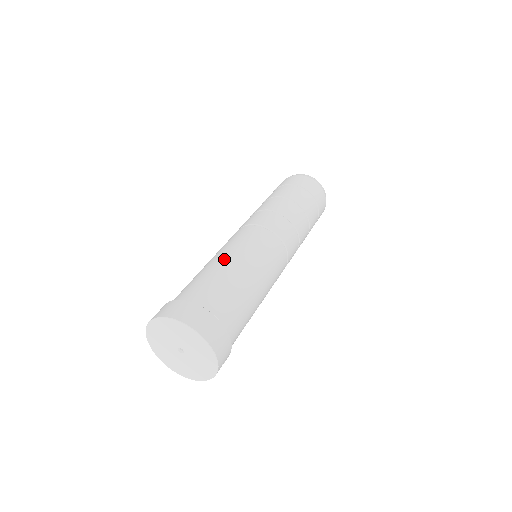
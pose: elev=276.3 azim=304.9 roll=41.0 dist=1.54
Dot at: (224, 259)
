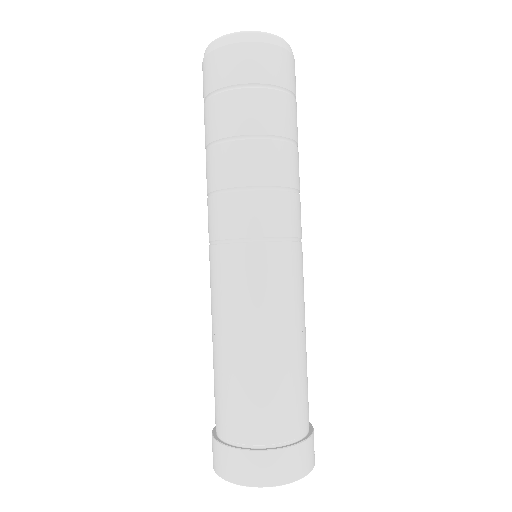
Dot at: (229, 344)
